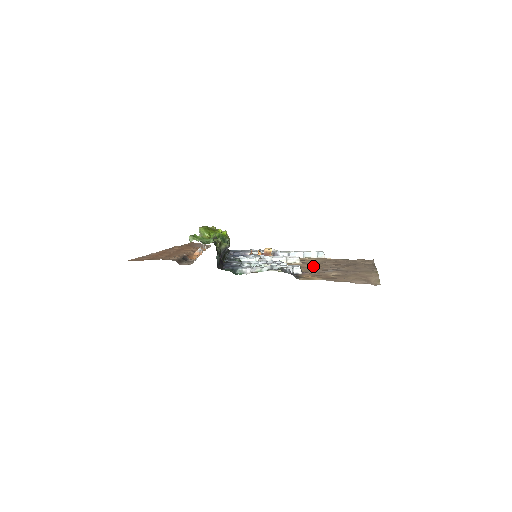
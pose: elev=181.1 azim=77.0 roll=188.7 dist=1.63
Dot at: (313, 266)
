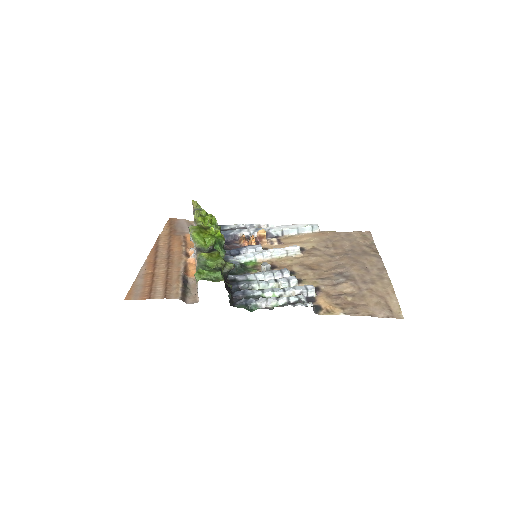
Dot at: (317, 262)
